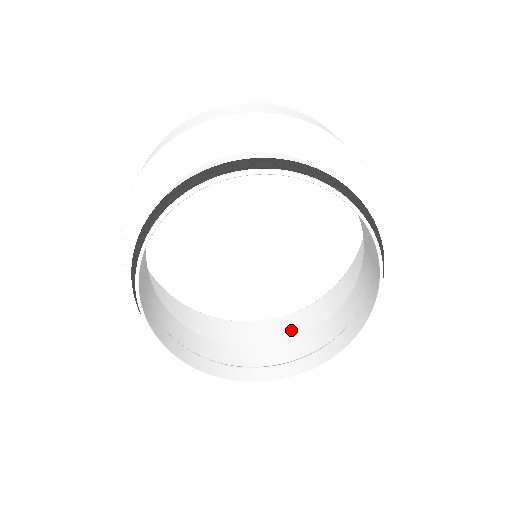
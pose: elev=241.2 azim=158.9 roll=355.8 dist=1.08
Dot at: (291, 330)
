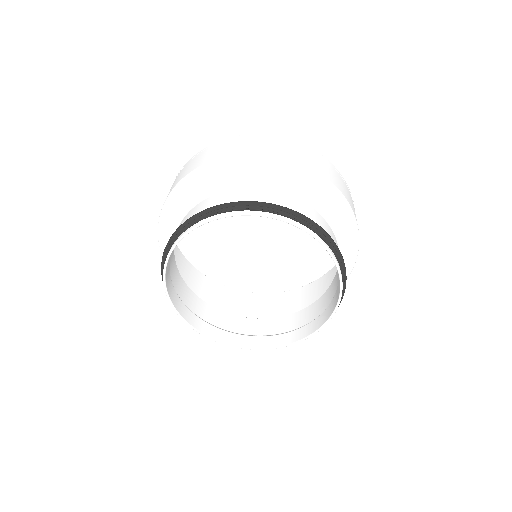
Dot at: occluded
